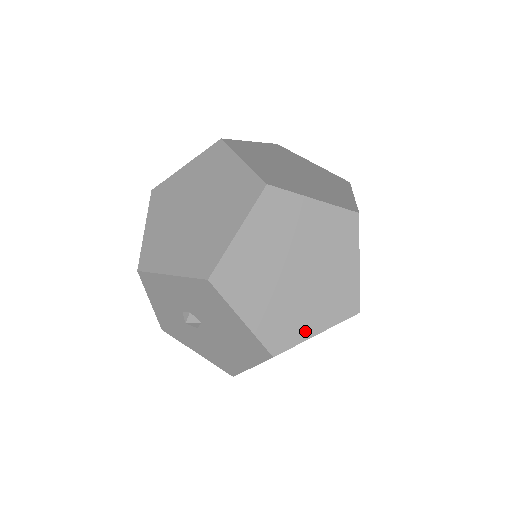
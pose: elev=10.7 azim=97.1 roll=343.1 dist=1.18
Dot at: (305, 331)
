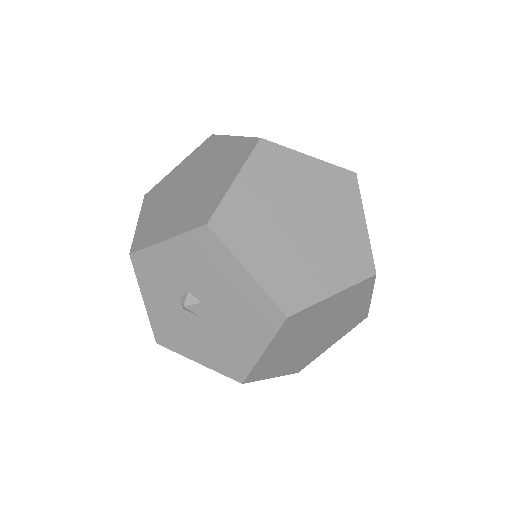
Dot at: (319, 290)
